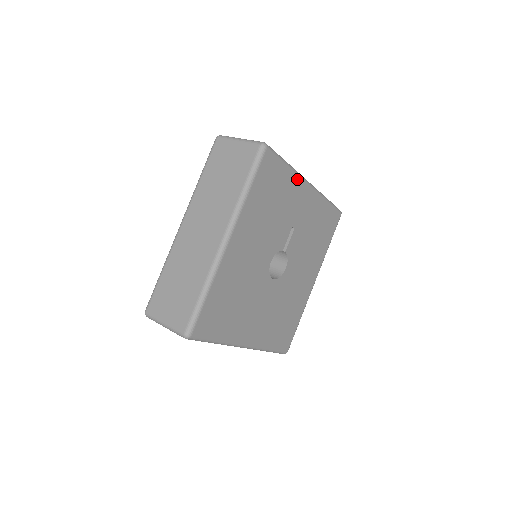
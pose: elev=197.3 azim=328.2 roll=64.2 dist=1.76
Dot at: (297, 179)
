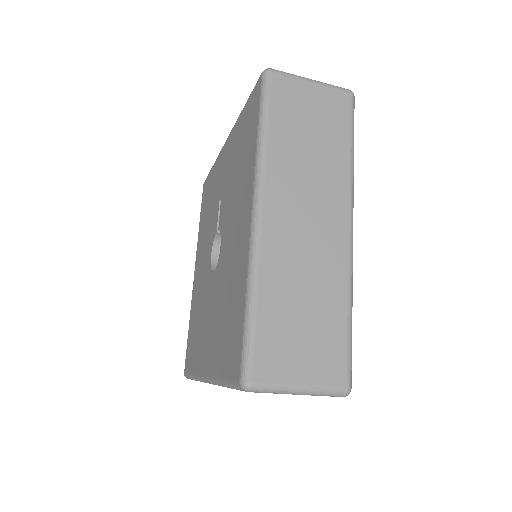
Dot at: occluded
